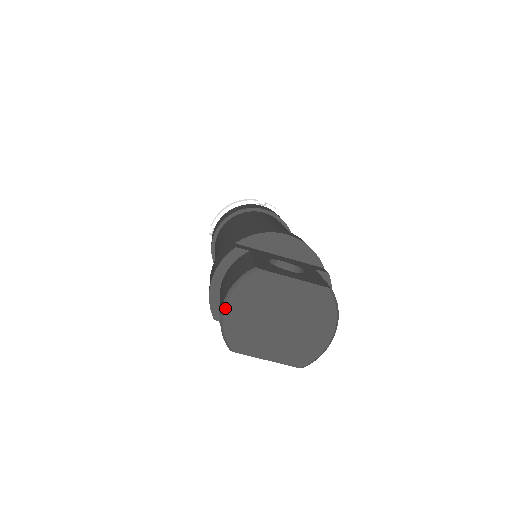
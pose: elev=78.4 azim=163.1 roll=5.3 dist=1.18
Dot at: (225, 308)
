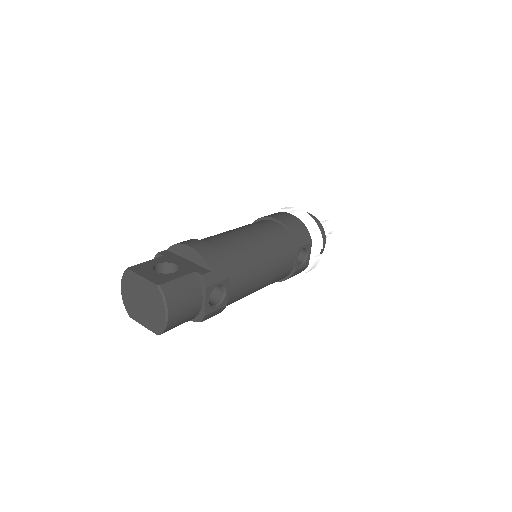
Dot at: (121, 290)
